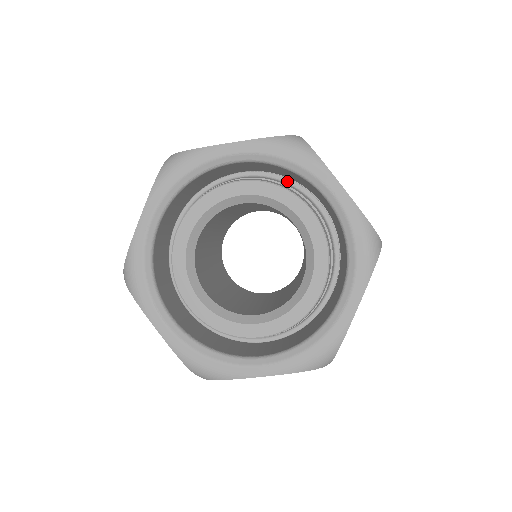
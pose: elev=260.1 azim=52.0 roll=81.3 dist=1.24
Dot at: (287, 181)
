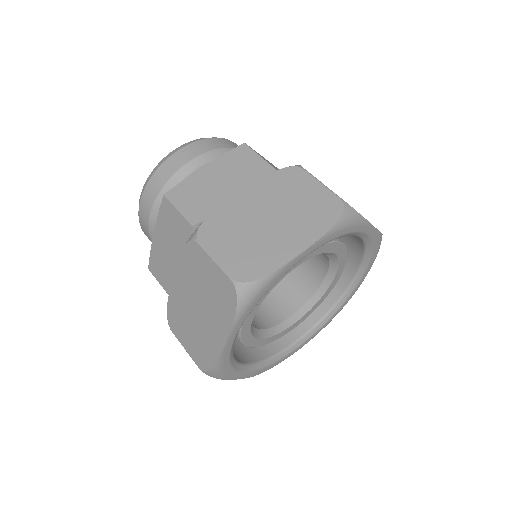
Dot at: occluded
